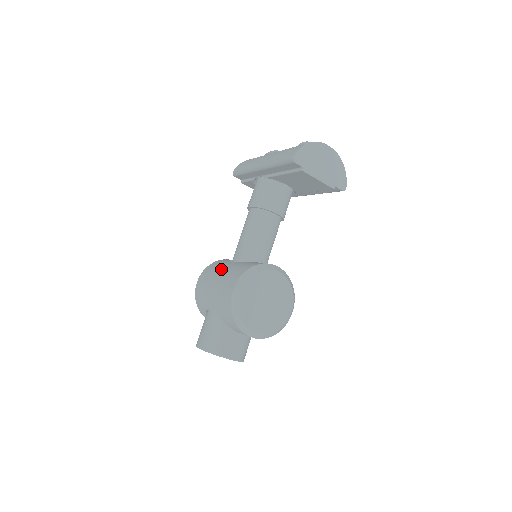
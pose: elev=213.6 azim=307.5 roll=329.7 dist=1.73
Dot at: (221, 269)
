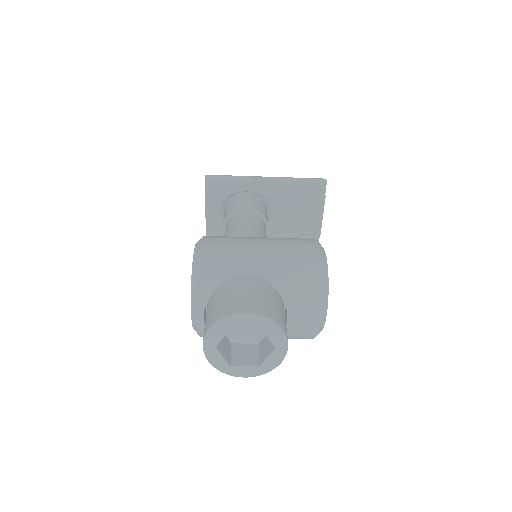
Dot at: occluded
